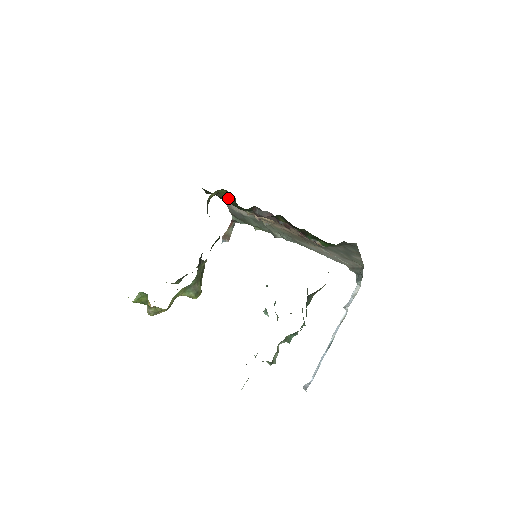
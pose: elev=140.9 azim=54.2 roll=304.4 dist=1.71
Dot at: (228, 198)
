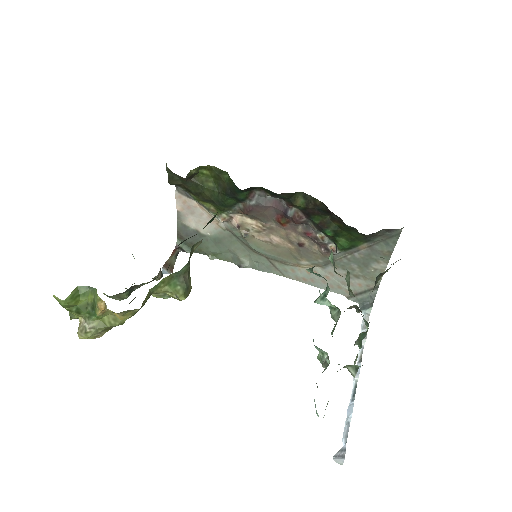
Dot at: (207, 185)
